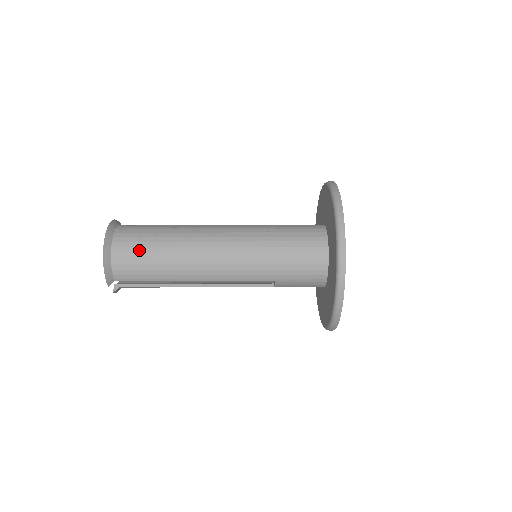
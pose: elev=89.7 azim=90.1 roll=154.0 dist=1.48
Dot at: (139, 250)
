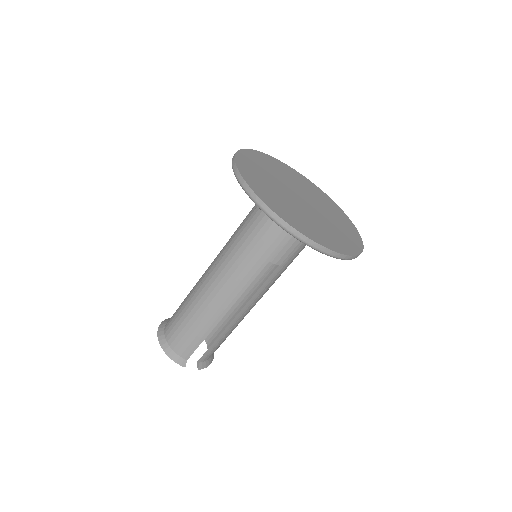
Dot at: (178, 325)
